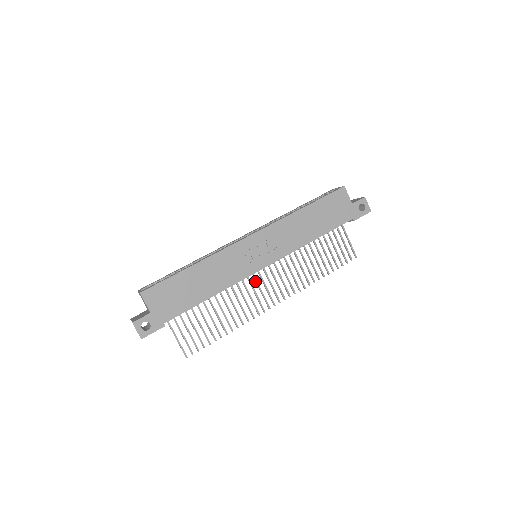
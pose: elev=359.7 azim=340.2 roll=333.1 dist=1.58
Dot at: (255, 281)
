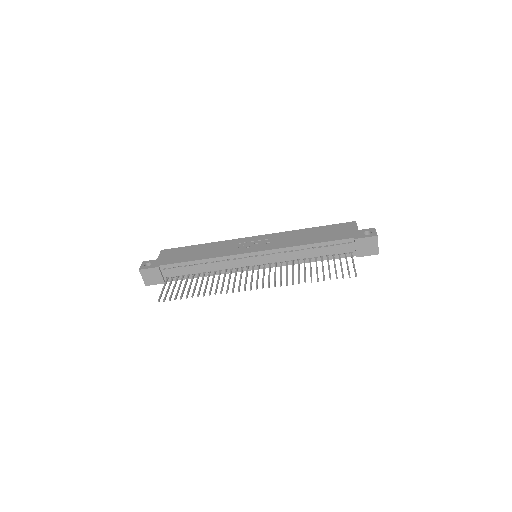
Dot at: (246, 273)
